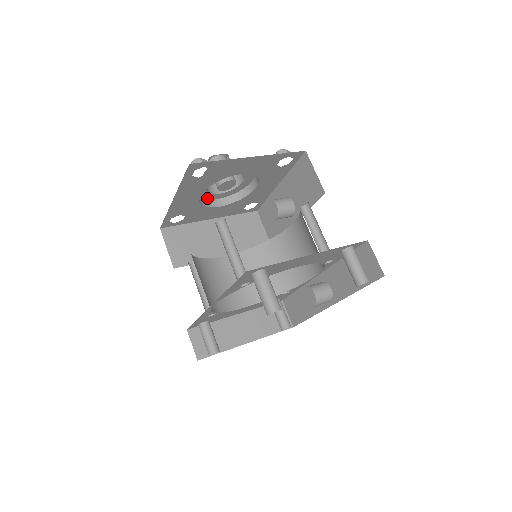
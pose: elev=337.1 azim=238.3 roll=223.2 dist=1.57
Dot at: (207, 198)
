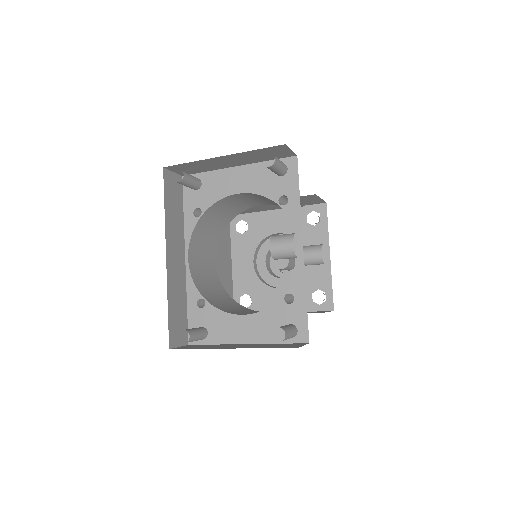
Dot at: (273, 284)
